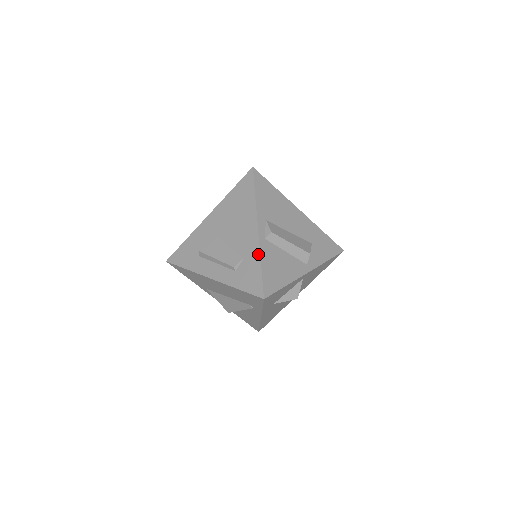
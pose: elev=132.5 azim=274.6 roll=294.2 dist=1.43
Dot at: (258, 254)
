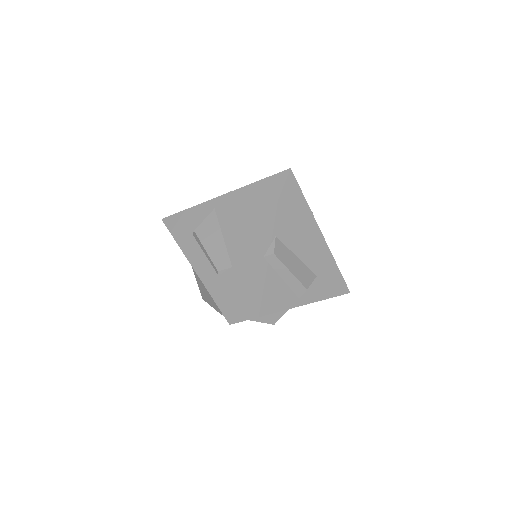
Dot at: (248, 272)
